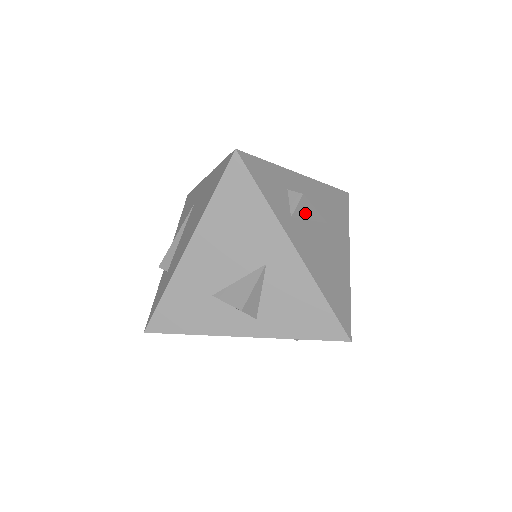
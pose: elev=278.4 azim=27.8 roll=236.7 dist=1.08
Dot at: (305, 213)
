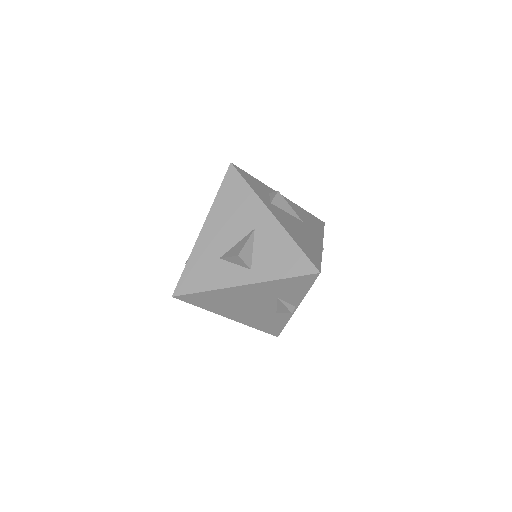
Dot at: (282, 205)
